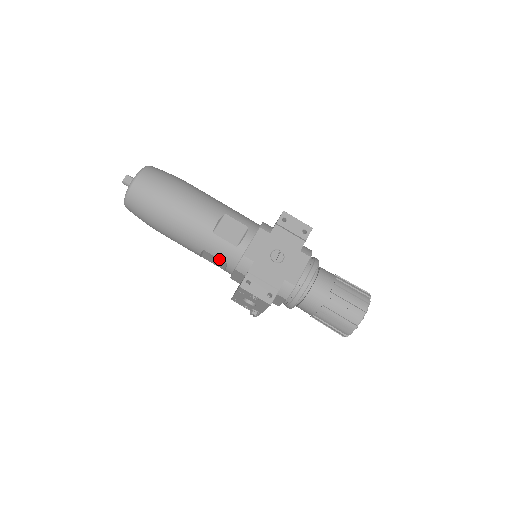
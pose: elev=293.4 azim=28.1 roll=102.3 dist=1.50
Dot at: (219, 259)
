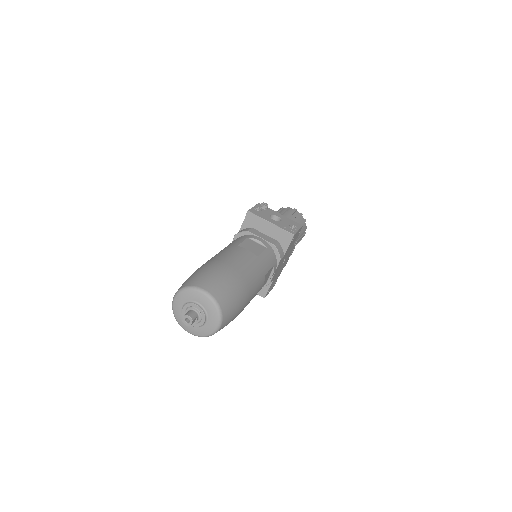
Dot at: occluded
